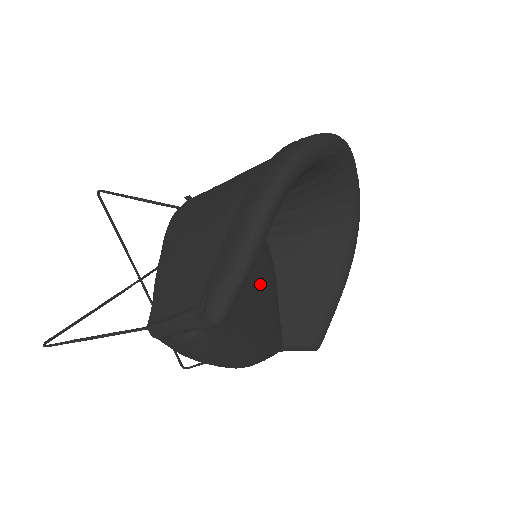
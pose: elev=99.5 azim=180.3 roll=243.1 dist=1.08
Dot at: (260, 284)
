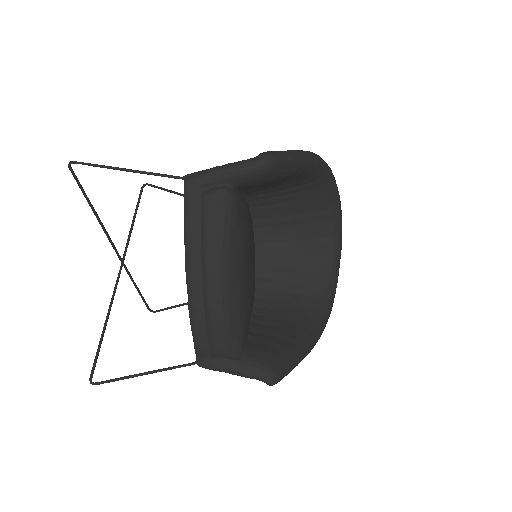
Dot at: (253, 272)
